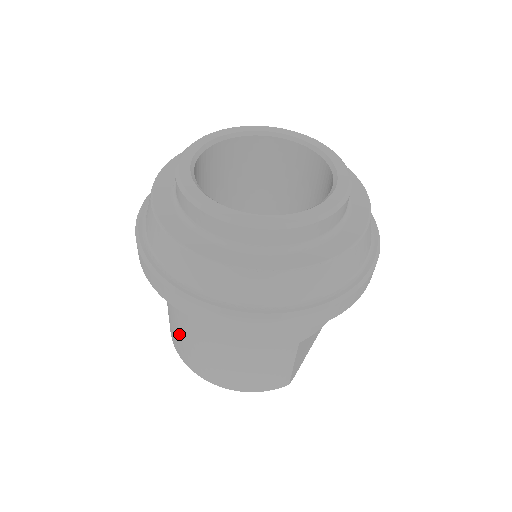
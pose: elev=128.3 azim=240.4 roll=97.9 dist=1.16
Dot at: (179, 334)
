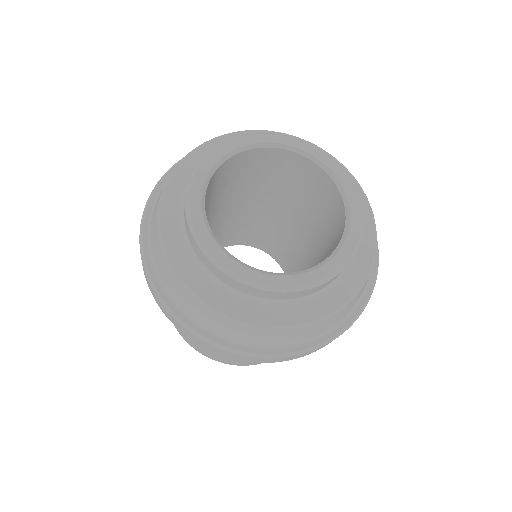
Dot at: occluded
